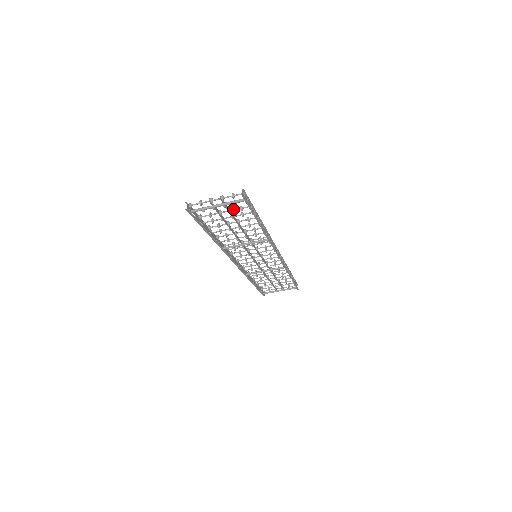
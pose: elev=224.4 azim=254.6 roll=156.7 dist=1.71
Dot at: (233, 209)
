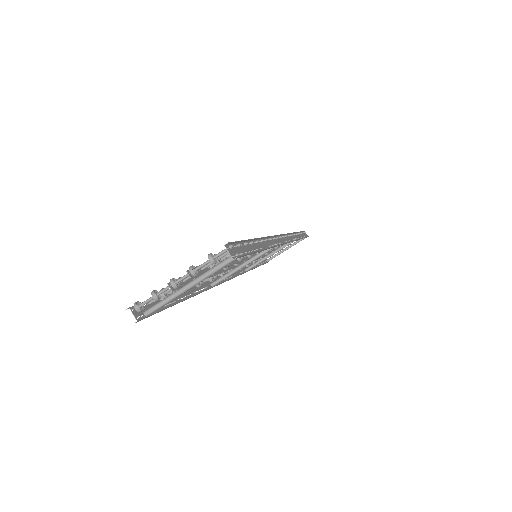
Dot at: occluded
